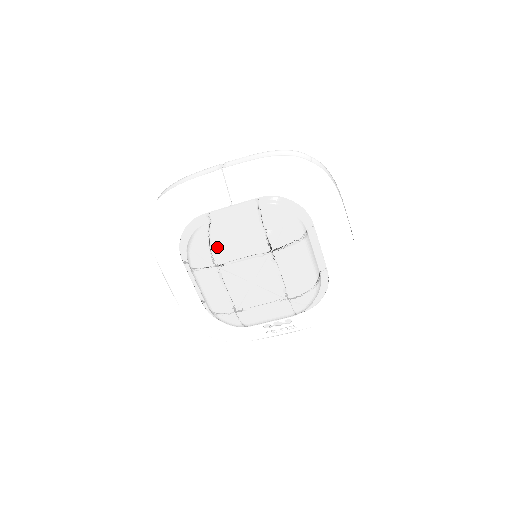
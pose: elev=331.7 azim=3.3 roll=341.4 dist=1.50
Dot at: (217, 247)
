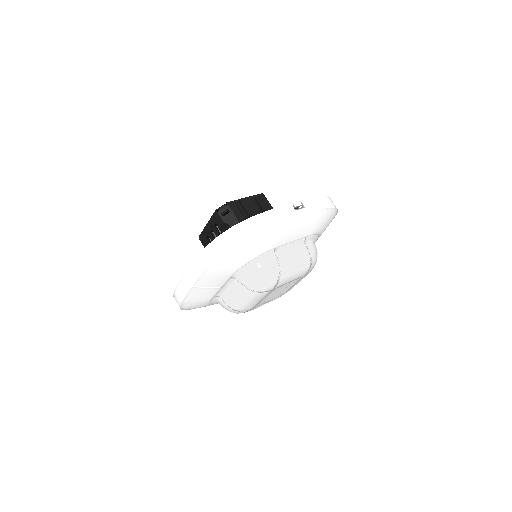
Dot at: (243, 310)
